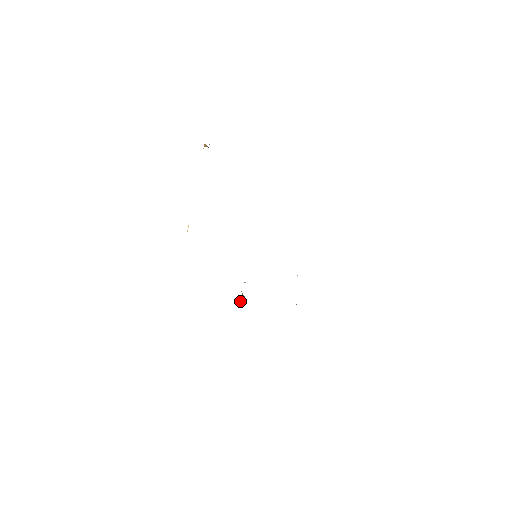
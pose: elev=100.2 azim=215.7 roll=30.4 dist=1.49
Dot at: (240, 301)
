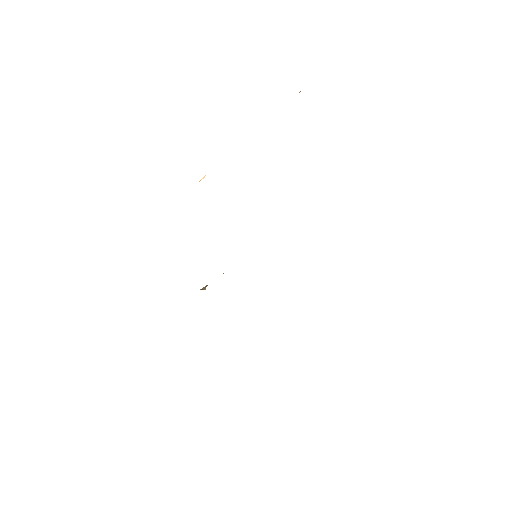
Dot at: occluded
